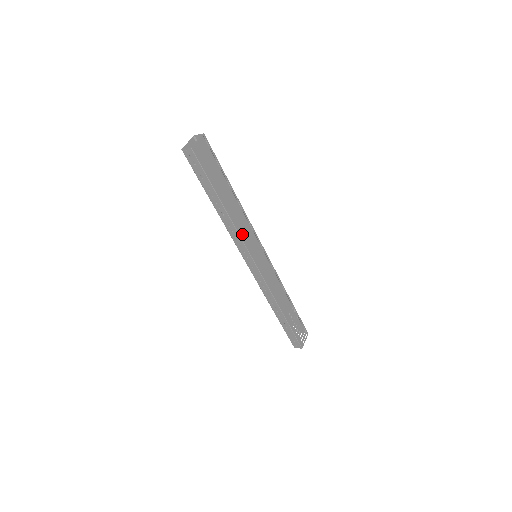
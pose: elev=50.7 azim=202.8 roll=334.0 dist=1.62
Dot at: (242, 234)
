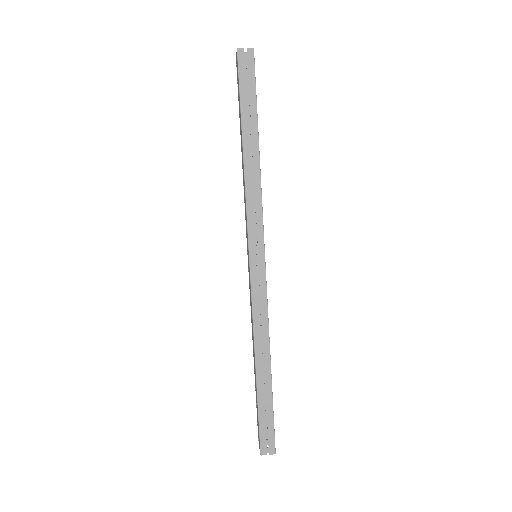
Dot at: (261, 202)
